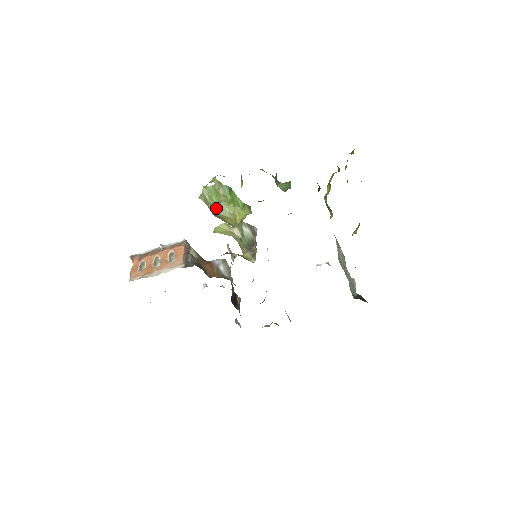
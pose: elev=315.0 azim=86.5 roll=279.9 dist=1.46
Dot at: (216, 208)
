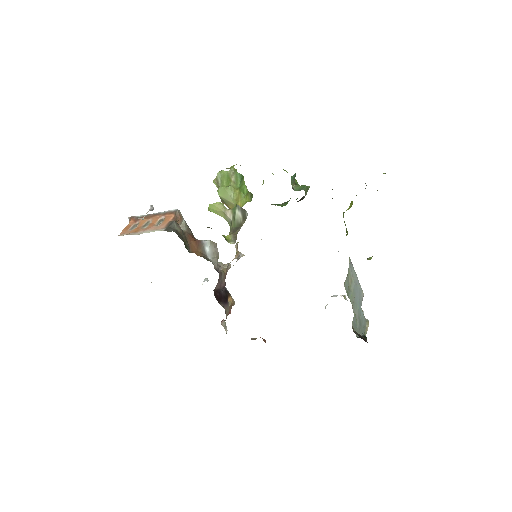
Dot at: (222, 191)
